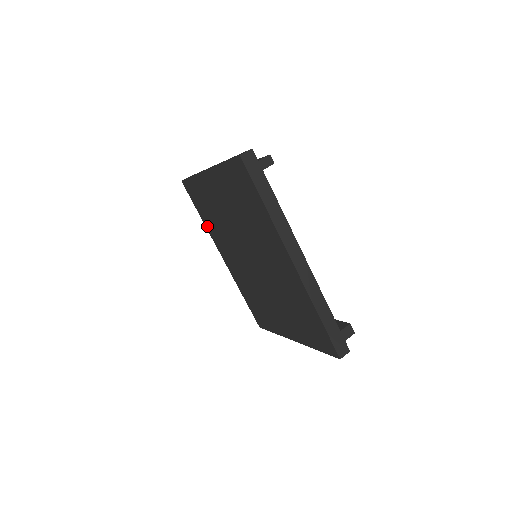
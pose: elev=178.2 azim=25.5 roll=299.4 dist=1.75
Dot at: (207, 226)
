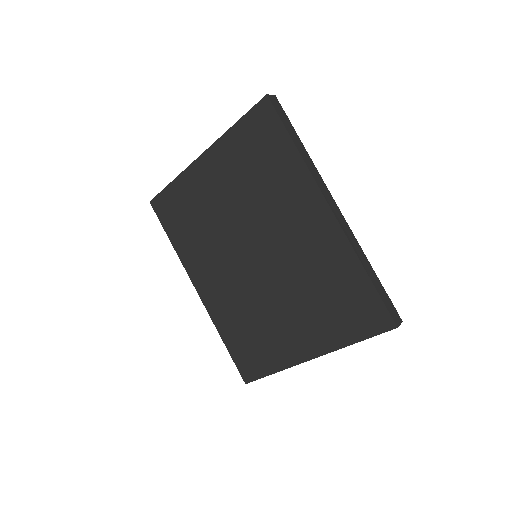
Dot at: (180, 251)
